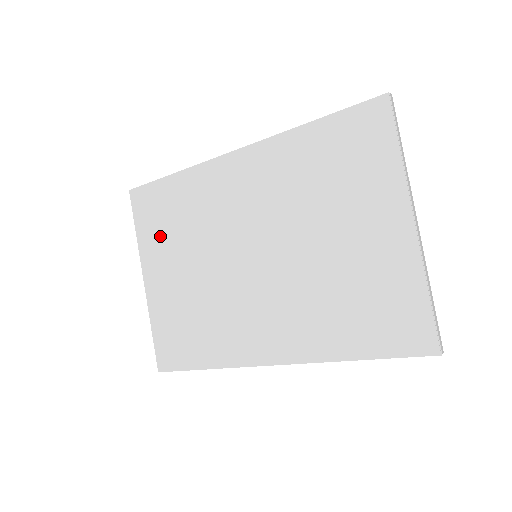
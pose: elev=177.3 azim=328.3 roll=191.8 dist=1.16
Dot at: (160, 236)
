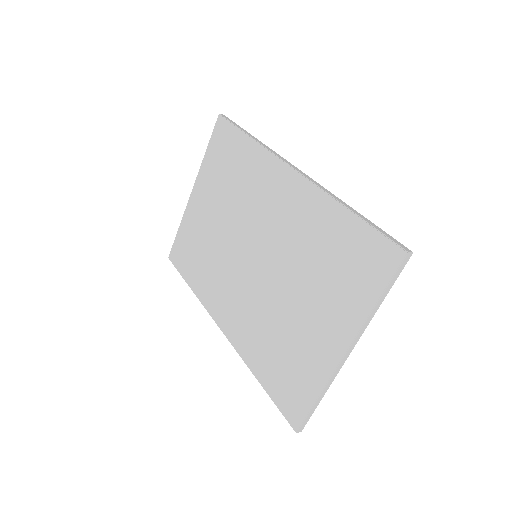
Dot at: (216, 173)
